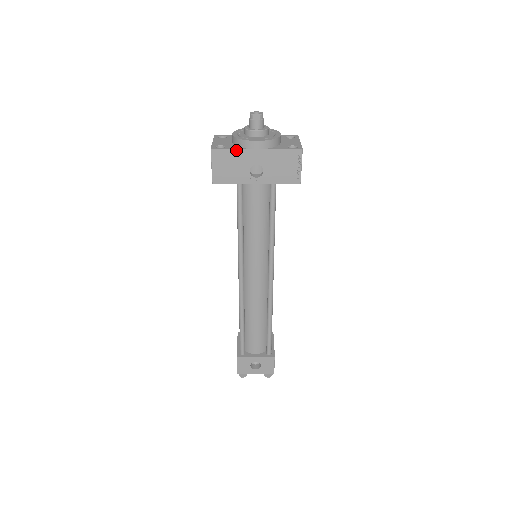
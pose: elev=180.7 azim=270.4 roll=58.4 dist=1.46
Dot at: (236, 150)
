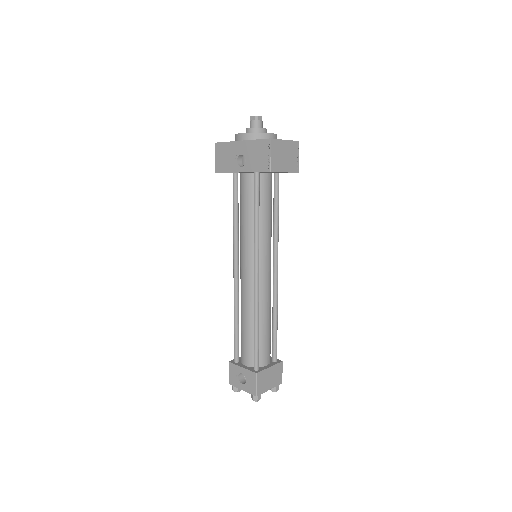
Dot at: (229, 142)
